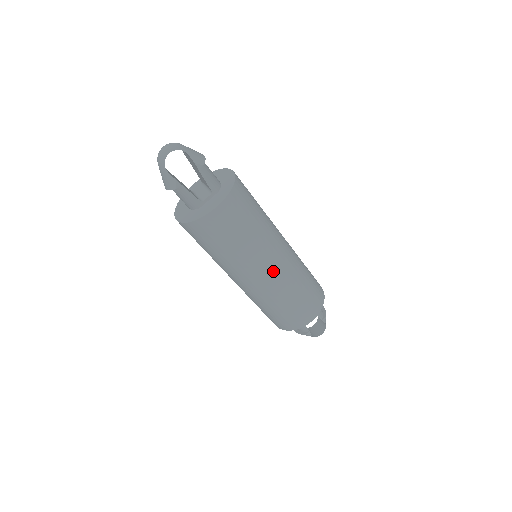
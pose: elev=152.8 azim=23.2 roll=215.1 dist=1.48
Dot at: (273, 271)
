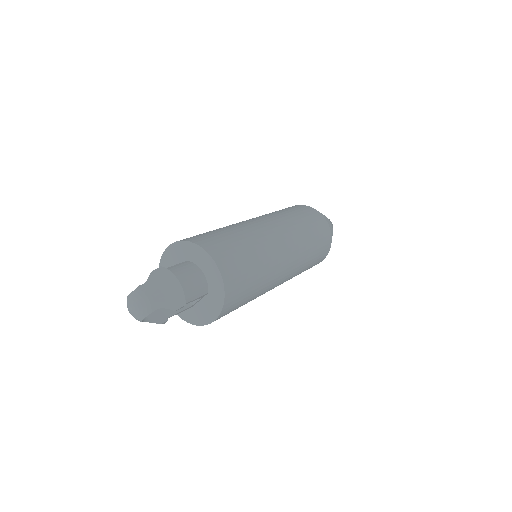
Dot at: (280, 284)
